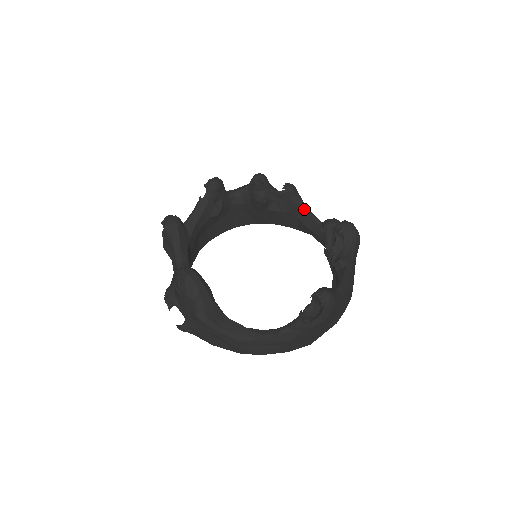
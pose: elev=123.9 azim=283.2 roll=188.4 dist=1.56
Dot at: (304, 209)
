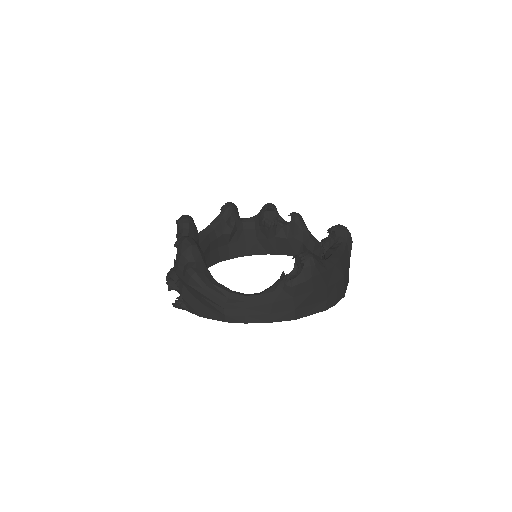
Dot at: (308, 234)
